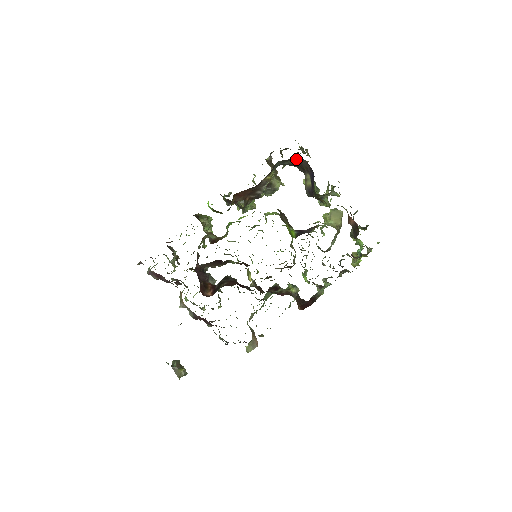
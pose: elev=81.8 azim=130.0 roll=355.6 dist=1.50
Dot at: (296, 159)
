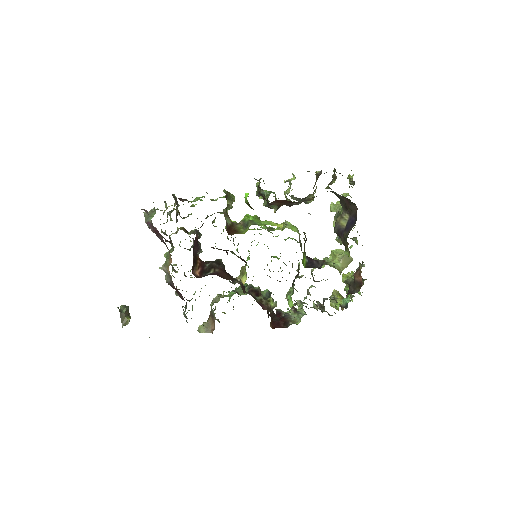
Dot at: (349, 200)
